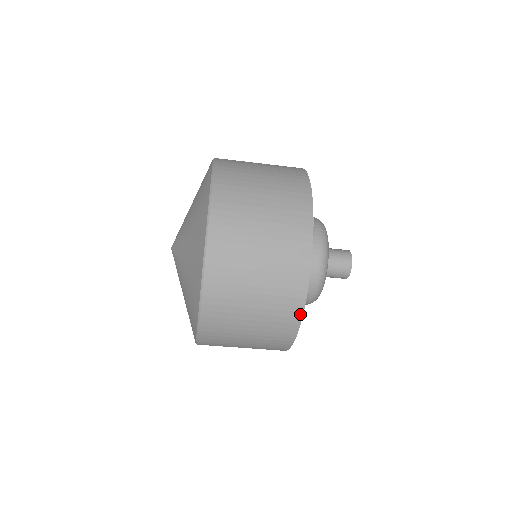
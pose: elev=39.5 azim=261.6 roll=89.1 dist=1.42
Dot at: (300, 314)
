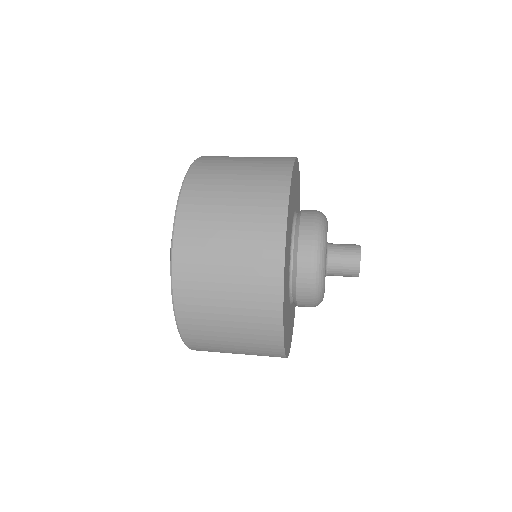
Dot at: occluded
